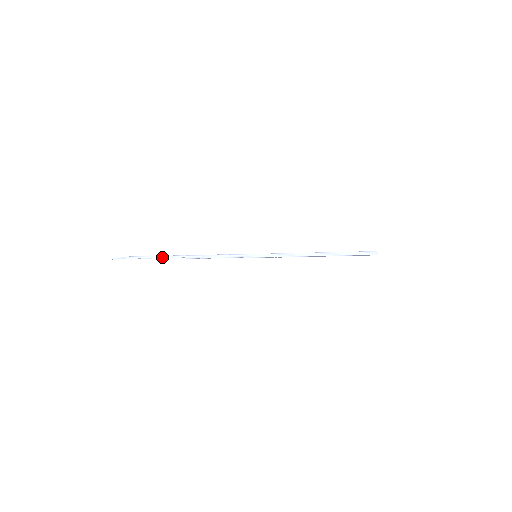
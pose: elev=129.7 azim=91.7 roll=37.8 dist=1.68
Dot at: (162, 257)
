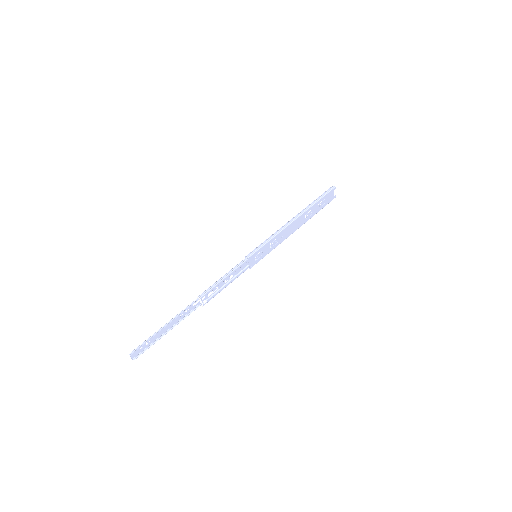
Dot at: (178, 315)
